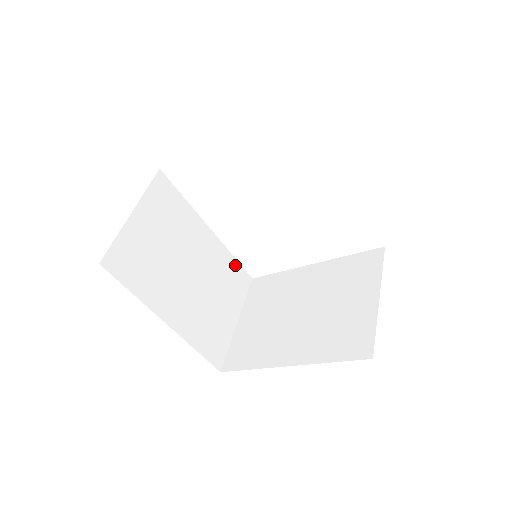
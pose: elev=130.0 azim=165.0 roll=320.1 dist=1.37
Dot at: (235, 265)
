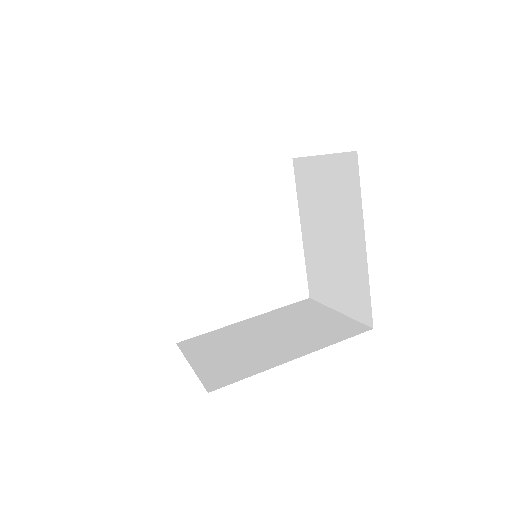
Dot at: occluded
